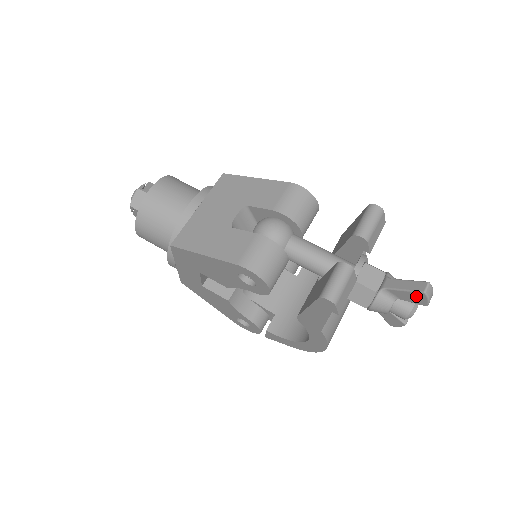
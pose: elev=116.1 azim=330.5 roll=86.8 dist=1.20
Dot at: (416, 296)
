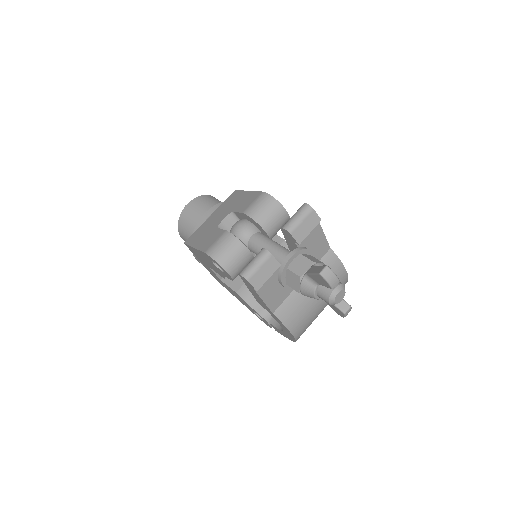
Dot at: (320, 279)
